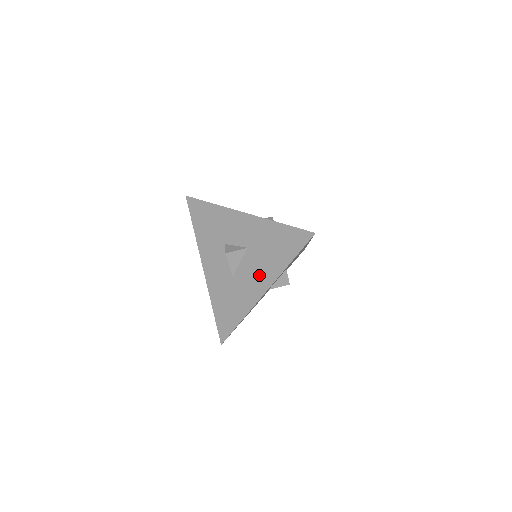
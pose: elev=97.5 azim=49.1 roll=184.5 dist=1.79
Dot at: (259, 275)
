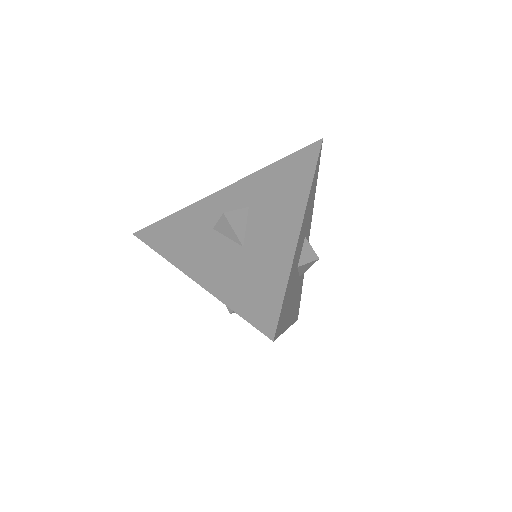
Dot at: (281, 215)
